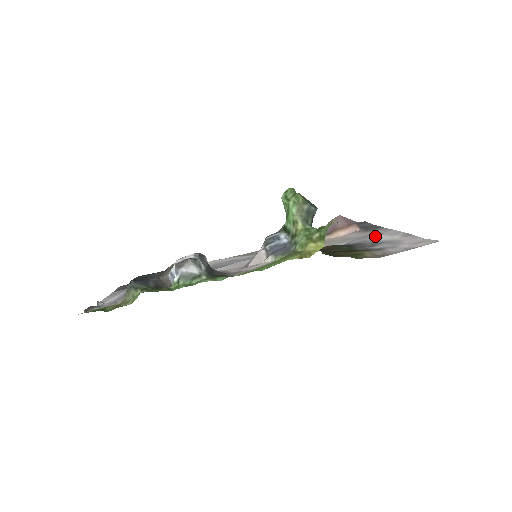
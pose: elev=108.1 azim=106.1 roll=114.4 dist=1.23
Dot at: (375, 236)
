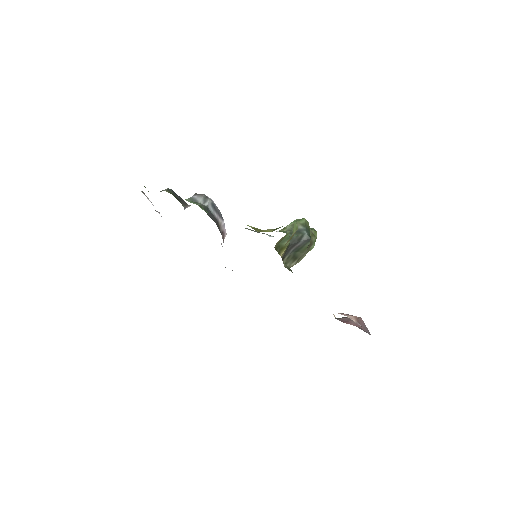
Dot at: occluded
